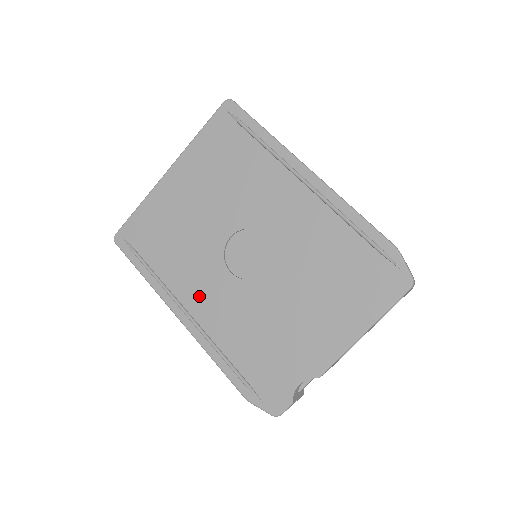
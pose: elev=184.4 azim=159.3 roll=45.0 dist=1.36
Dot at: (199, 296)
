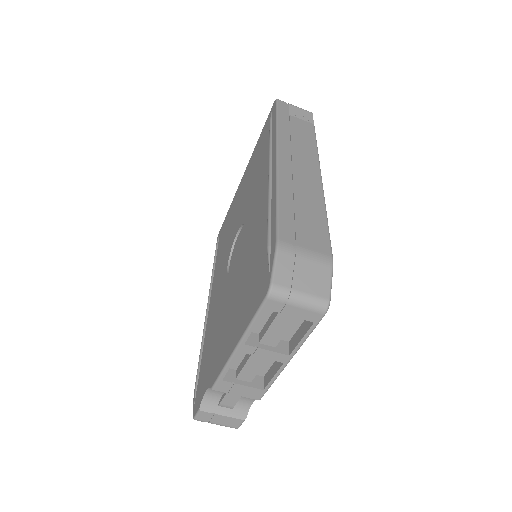
Dot at: (216, 288)
